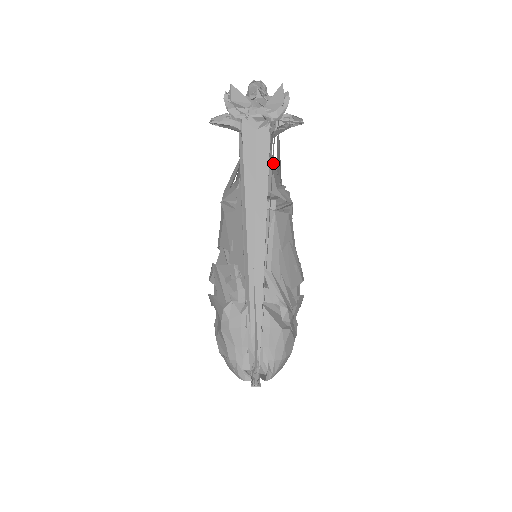
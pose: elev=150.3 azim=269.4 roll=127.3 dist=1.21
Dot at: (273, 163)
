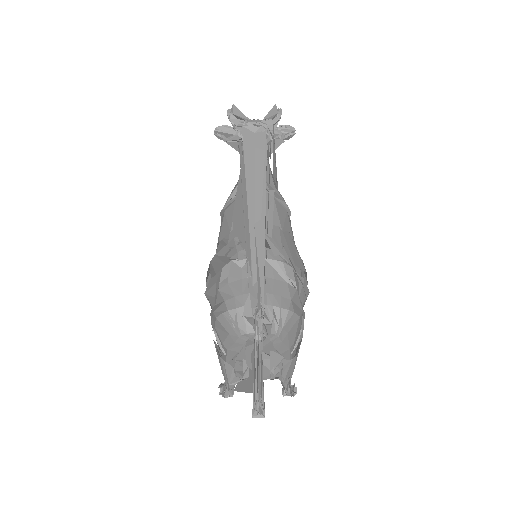
Dot at: (270, 170)
